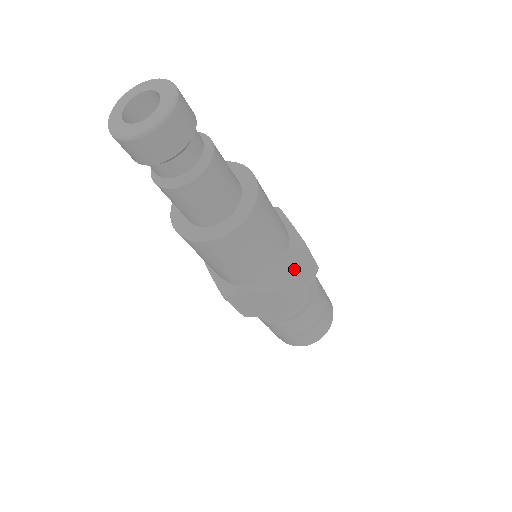
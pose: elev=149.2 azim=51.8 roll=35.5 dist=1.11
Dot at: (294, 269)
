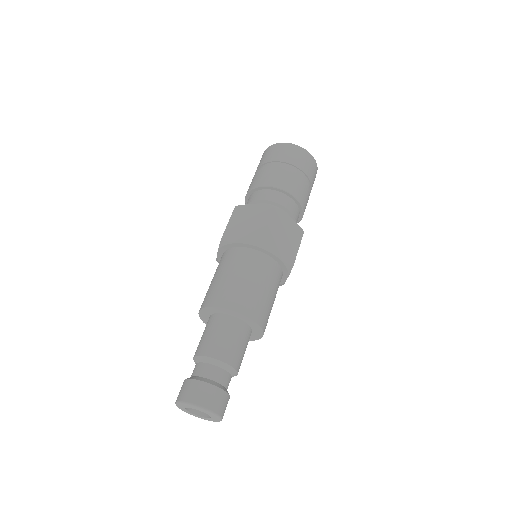
Dot at: occluded
